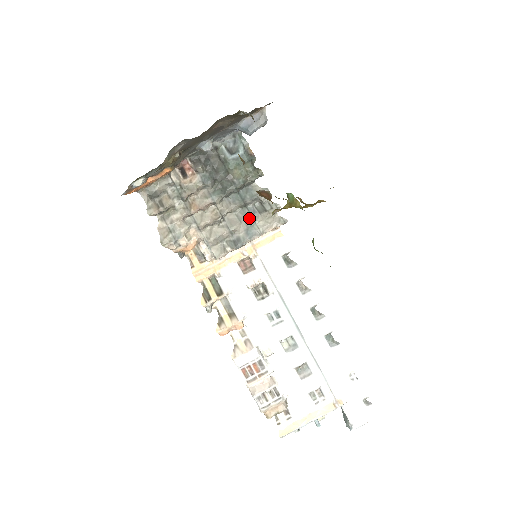
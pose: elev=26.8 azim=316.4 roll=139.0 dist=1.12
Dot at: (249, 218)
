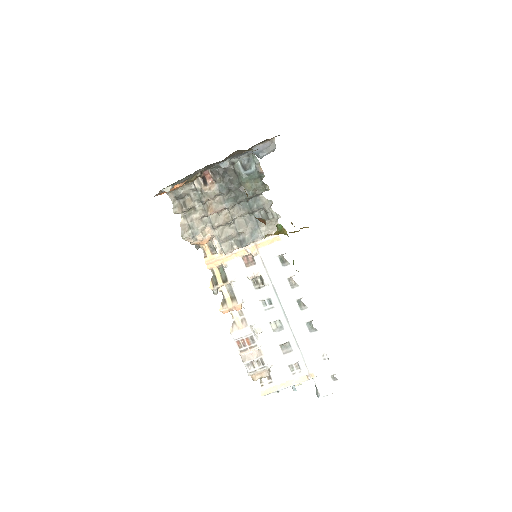
Dot at: (254, 223)
